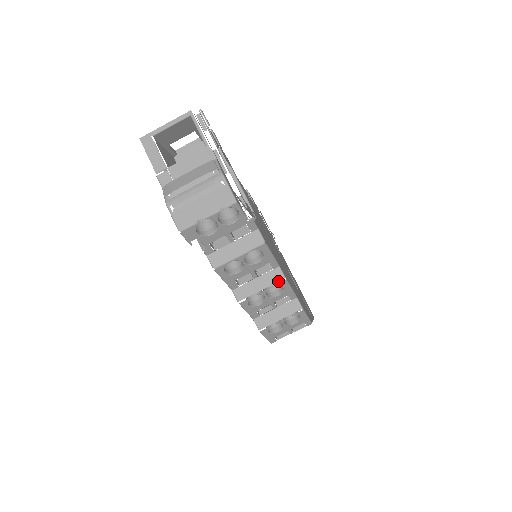
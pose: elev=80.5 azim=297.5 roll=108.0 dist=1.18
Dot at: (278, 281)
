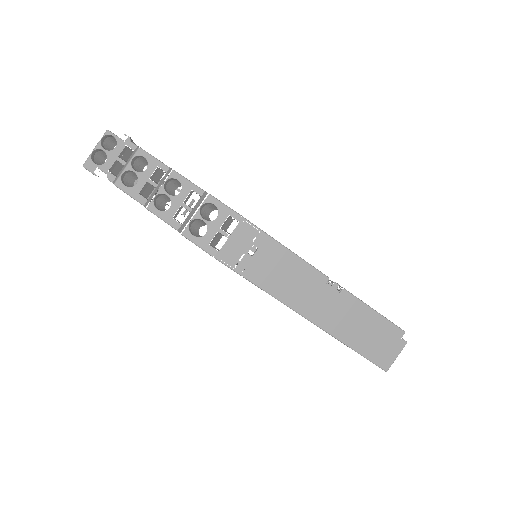
Dot at: occluded
